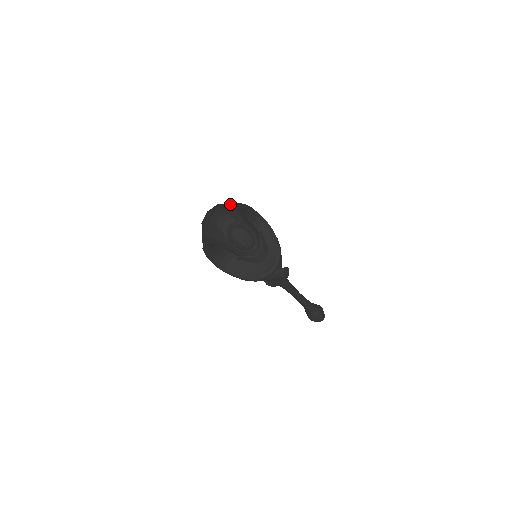
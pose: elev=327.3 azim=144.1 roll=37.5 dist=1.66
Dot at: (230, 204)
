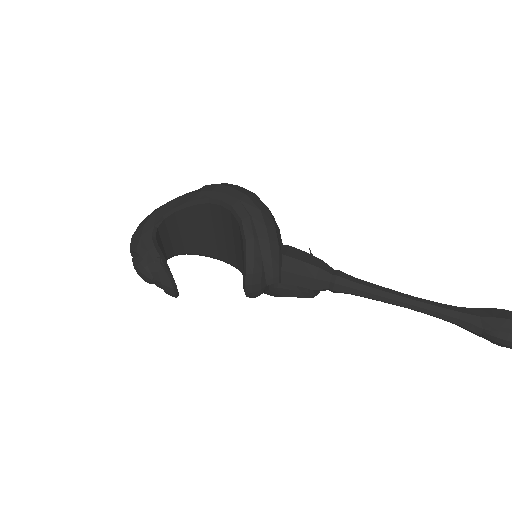
Dot at: (155, 210)
